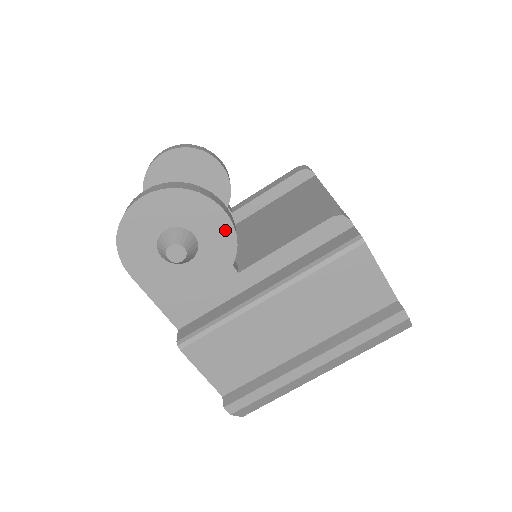
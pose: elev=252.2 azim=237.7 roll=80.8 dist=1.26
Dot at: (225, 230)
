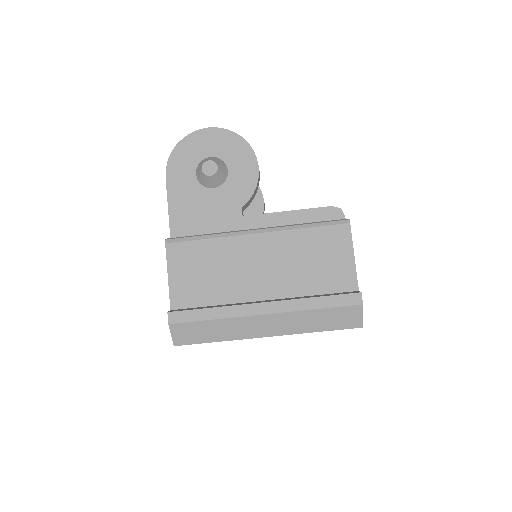
Dot at: (251, 178)
